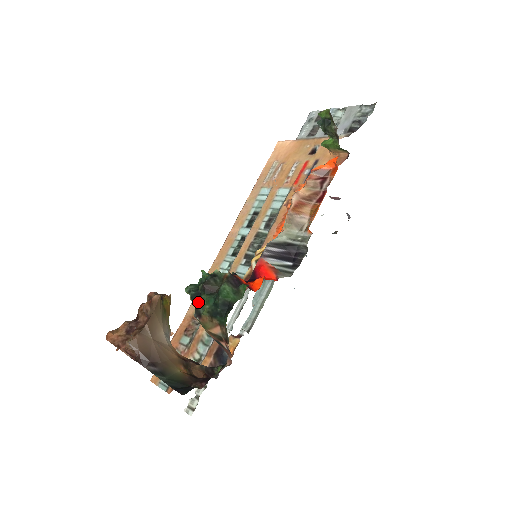
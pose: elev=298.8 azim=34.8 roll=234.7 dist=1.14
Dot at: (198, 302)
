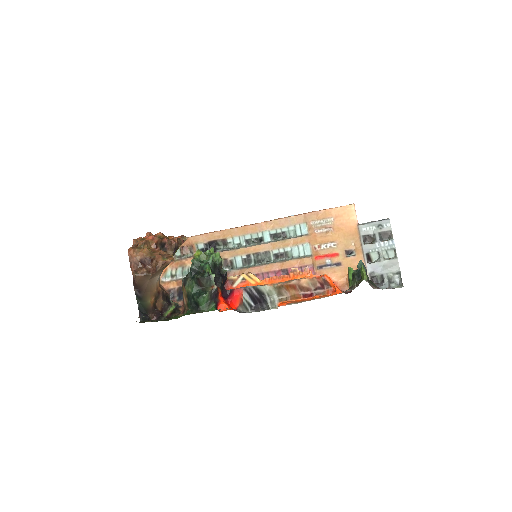
Dot at: (191, 276)
